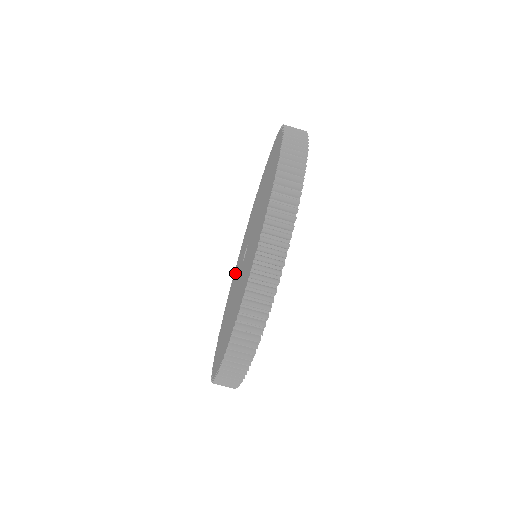
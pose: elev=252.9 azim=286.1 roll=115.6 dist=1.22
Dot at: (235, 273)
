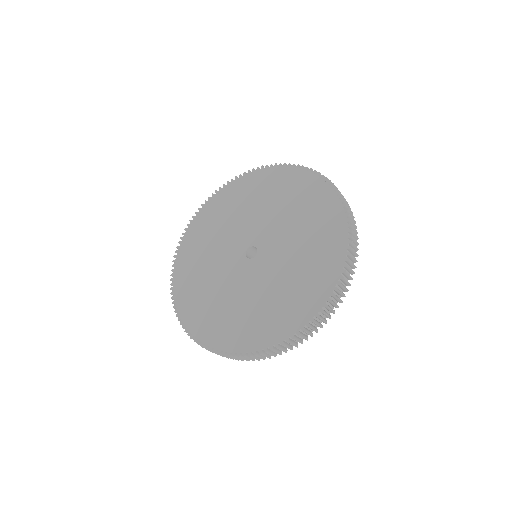
Dot at: (193, 270)
